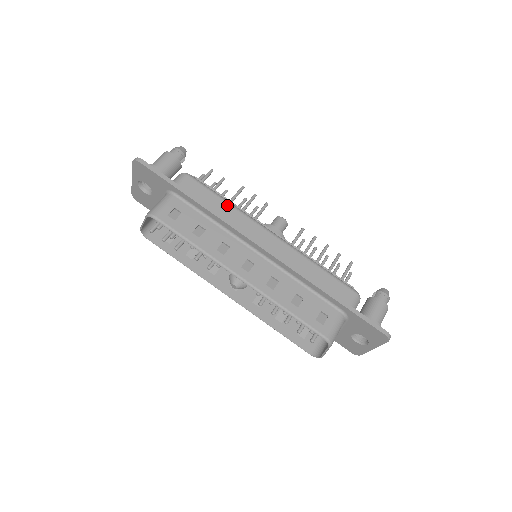
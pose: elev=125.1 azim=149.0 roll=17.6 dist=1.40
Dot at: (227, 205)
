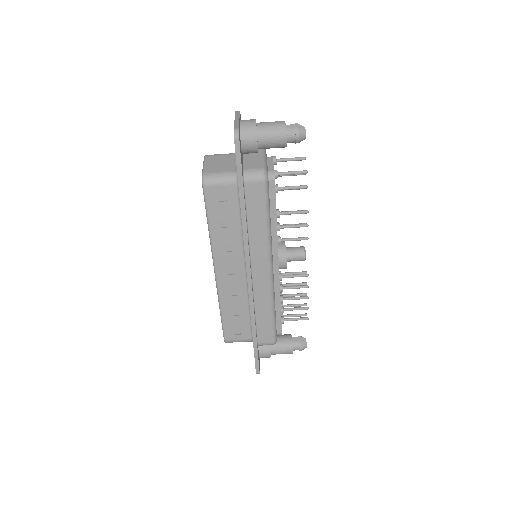
Dot at: (264, 228)
